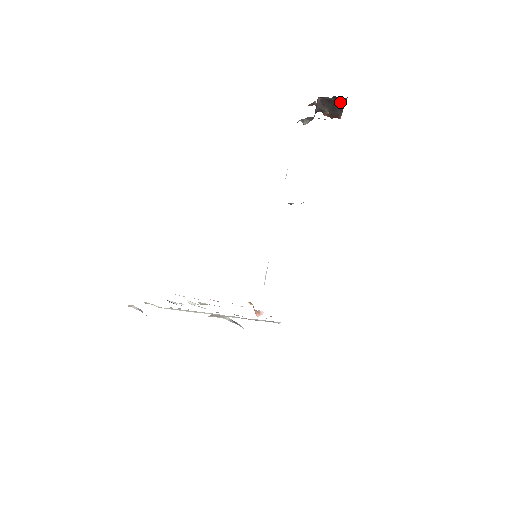
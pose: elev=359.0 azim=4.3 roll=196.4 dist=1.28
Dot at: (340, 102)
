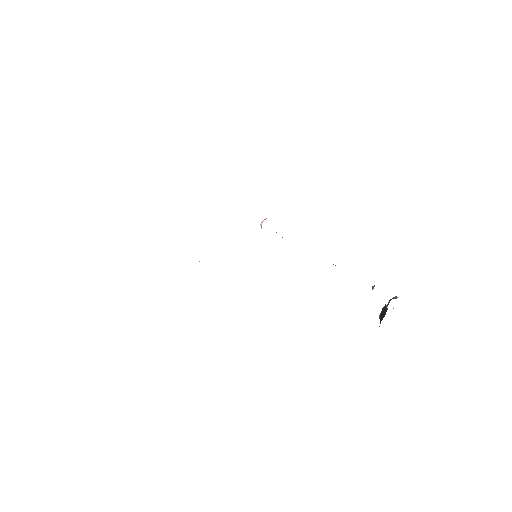
Dot at: occluded
